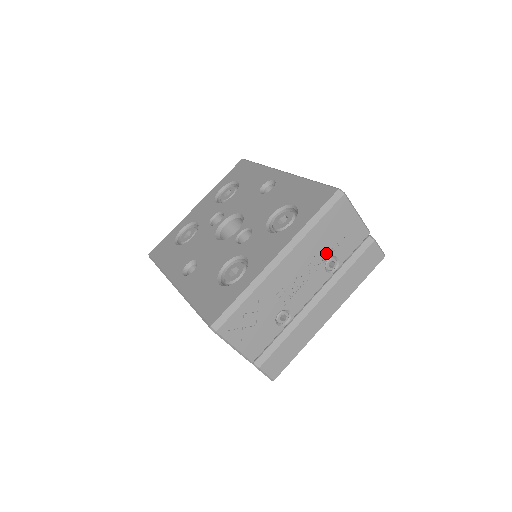
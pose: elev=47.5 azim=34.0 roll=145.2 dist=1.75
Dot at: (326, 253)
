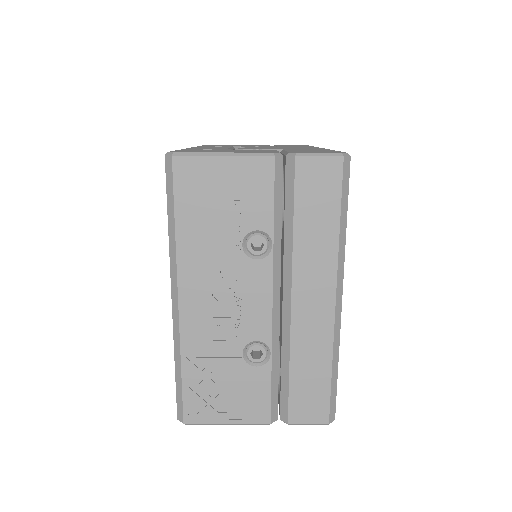
Dot at: (231, 241)
